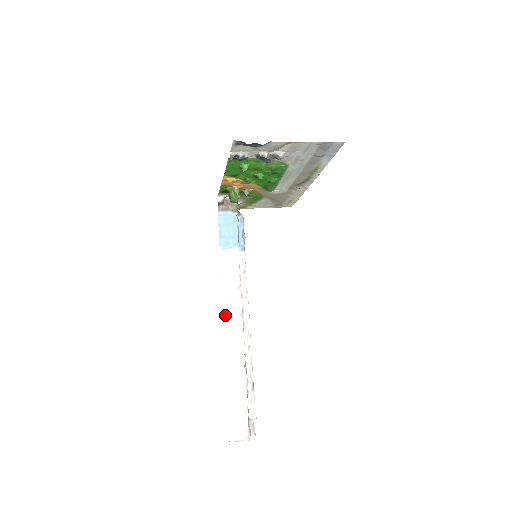
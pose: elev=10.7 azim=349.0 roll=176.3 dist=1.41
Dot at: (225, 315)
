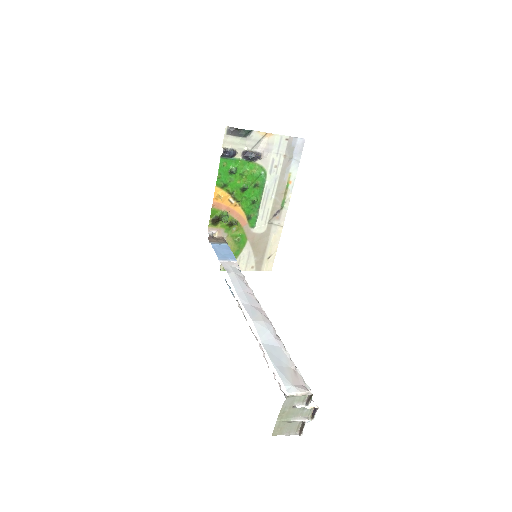
Dot at: (240, 296)
